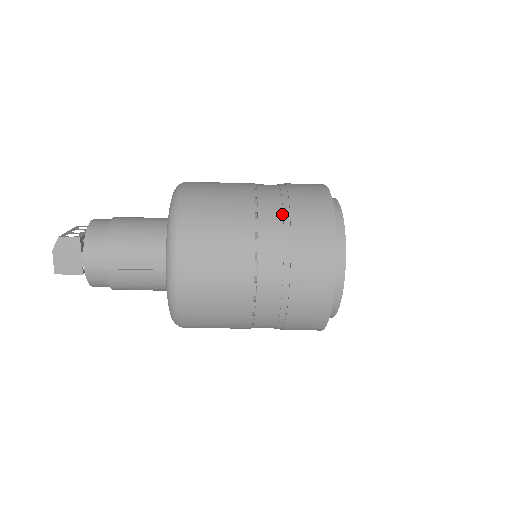
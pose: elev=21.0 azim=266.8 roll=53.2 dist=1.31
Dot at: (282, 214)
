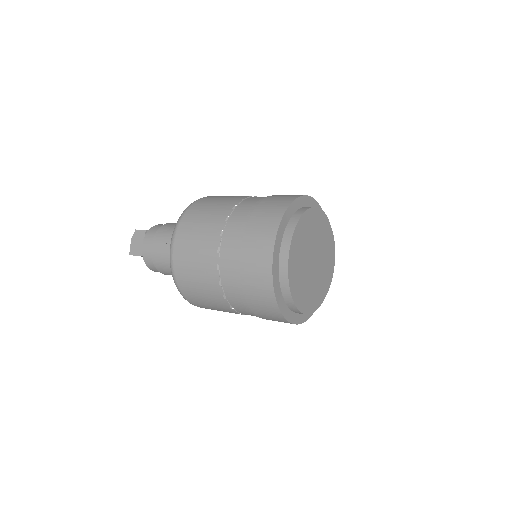
Dot at: (252, 206)
